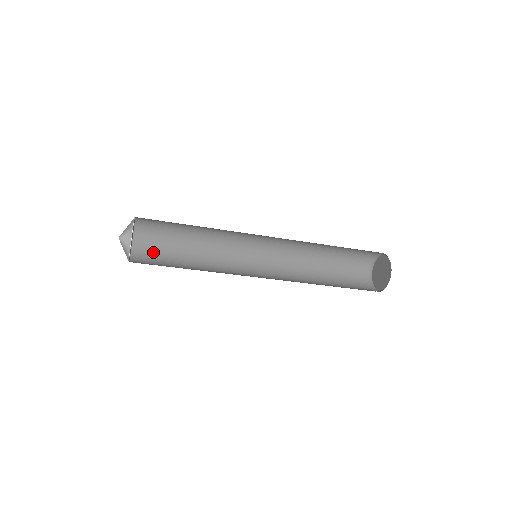
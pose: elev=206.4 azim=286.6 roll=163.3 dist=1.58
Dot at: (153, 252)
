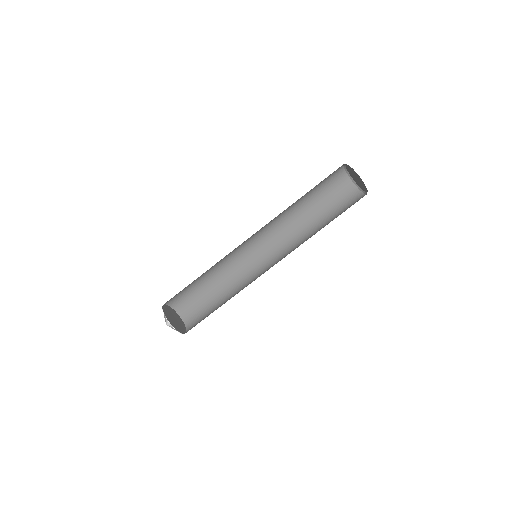
Dot at: occluded
